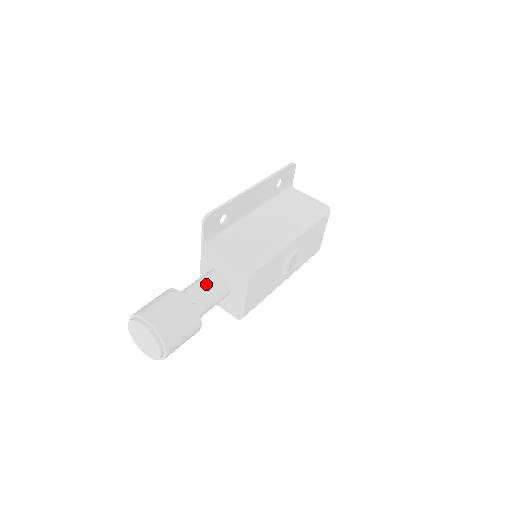
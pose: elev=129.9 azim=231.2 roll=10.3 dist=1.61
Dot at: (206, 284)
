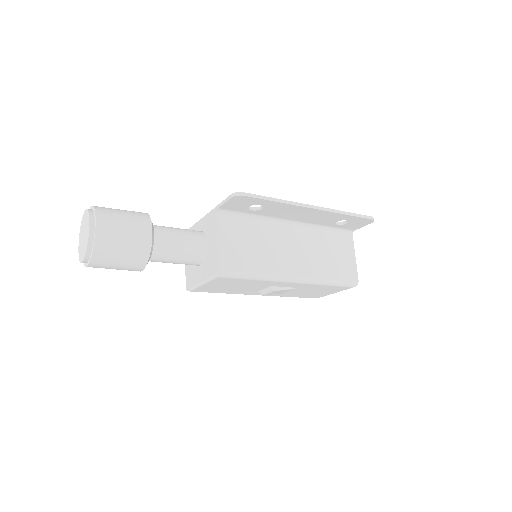
Dot at: (183, 242)
